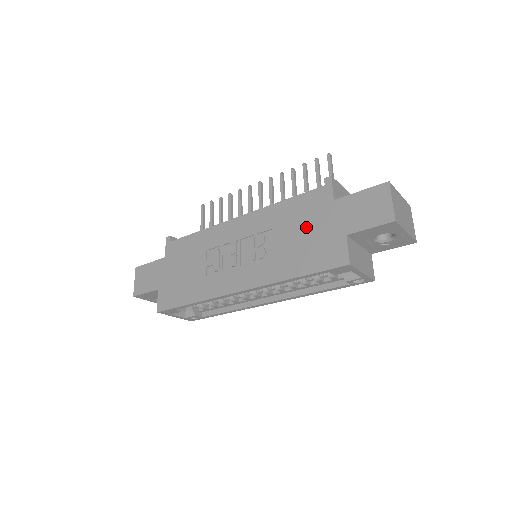
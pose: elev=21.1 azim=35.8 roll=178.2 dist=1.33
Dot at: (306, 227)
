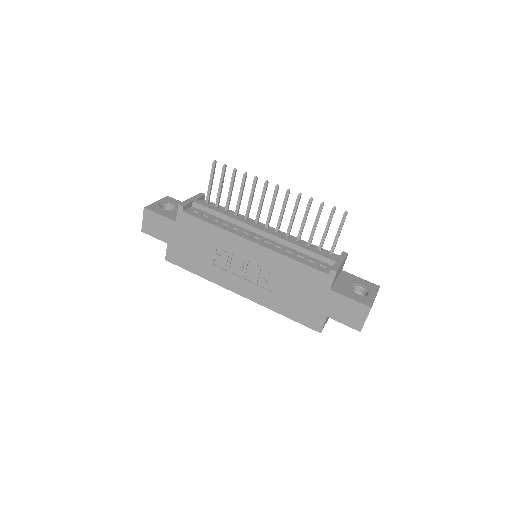
Dot at: (303, 292)
